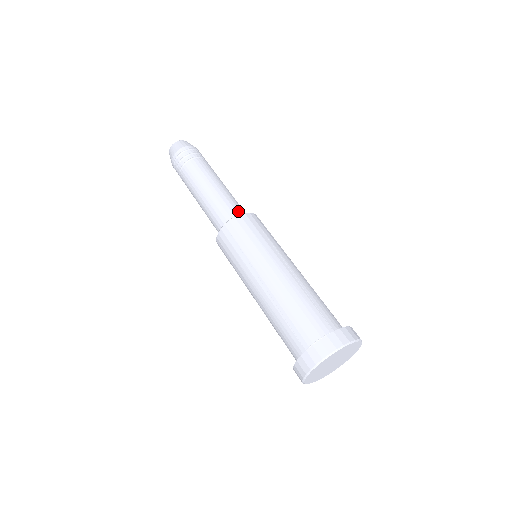
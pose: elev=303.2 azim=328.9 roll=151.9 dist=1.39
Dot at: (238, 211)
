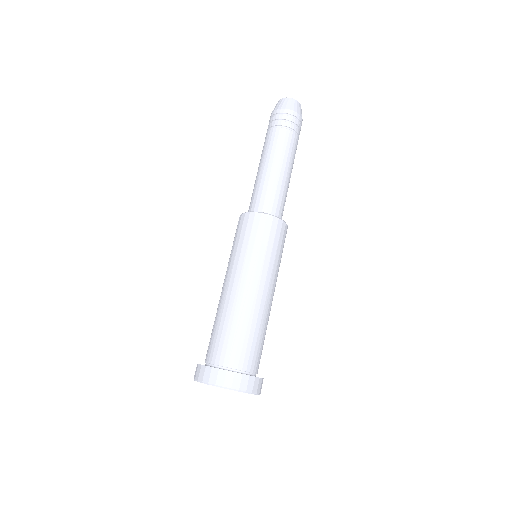
Dot at: (266, 206)
